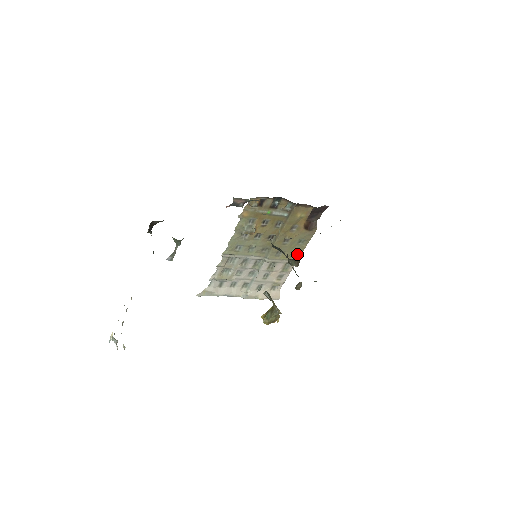
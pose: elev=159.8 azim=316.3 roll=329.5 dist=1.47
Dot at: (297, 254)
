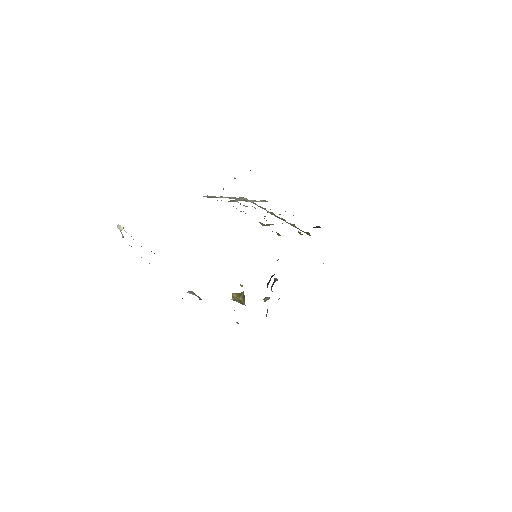
Dot at: occluded
